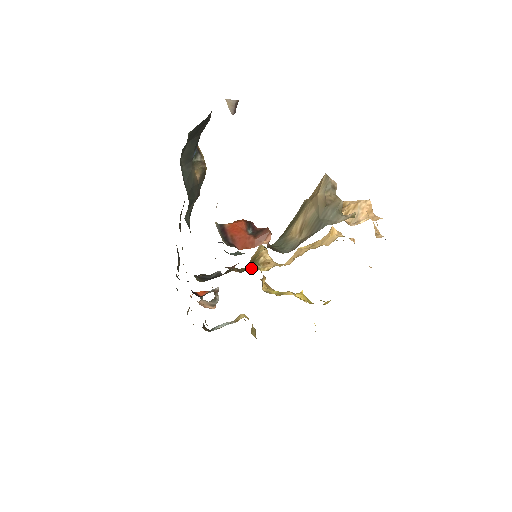
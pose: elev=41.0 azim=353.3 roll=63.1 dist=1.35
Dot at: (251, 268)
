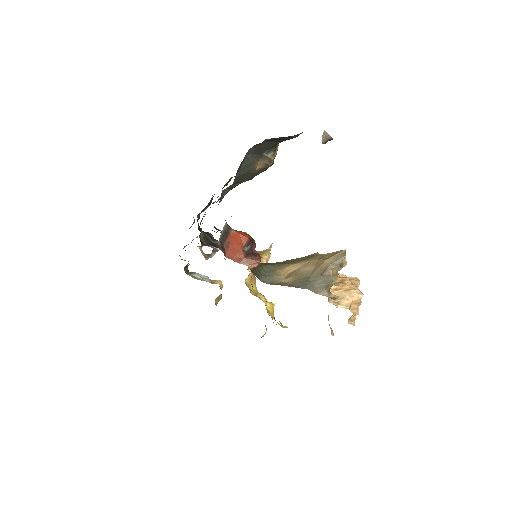
Dot at: occluded
